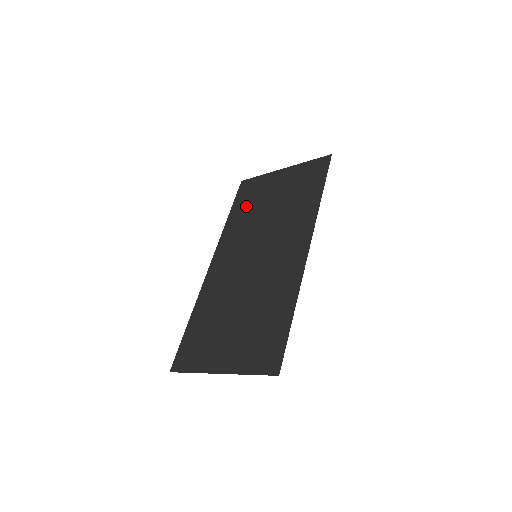
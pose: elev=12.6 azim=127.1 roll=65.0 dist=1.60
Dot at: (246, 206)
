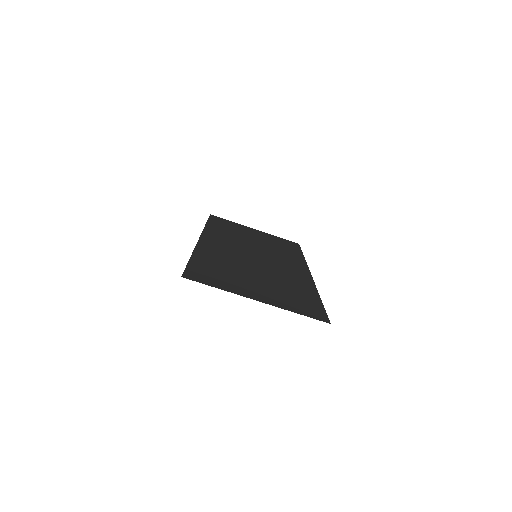
Dot at: (226, 228)
